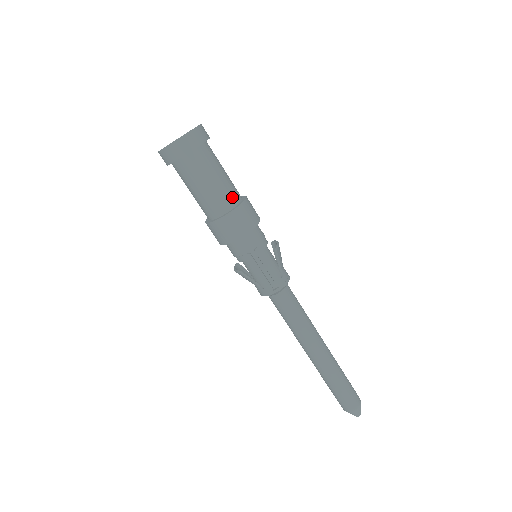
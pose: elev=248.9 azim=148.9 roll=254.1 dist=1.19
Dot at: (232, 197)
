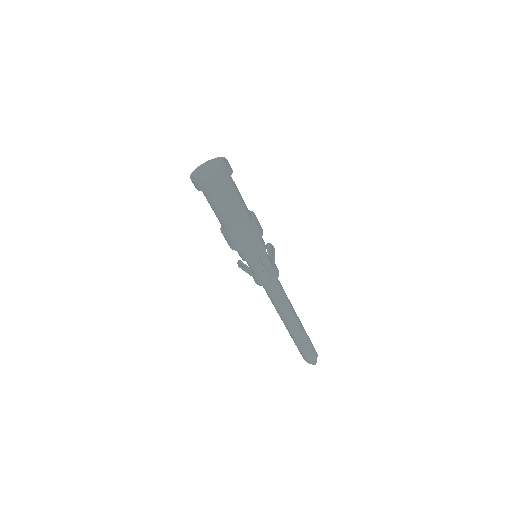
Dot at: (246, 216)
